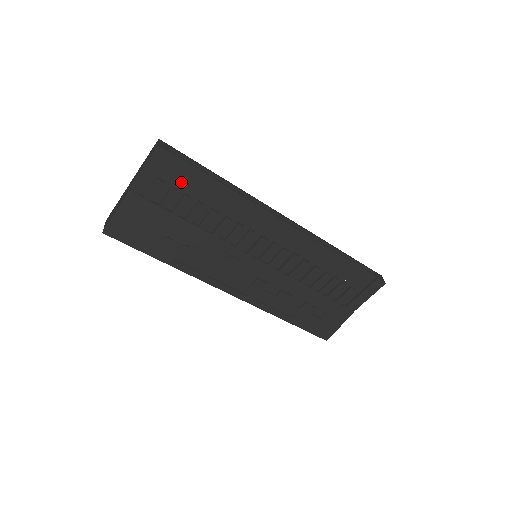
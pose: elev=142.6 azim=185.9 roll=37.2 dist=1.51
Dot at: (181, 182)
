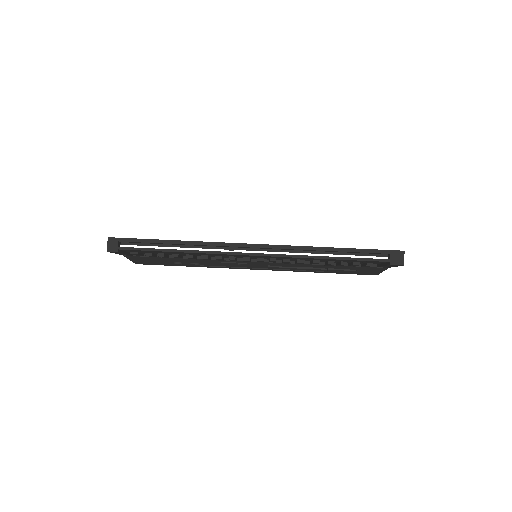
Dot at: (148, 252)
